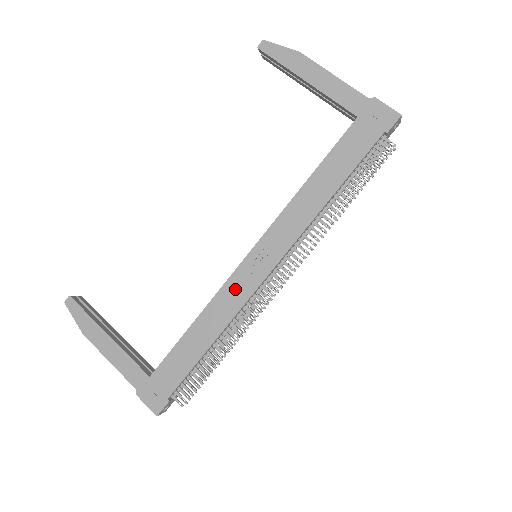
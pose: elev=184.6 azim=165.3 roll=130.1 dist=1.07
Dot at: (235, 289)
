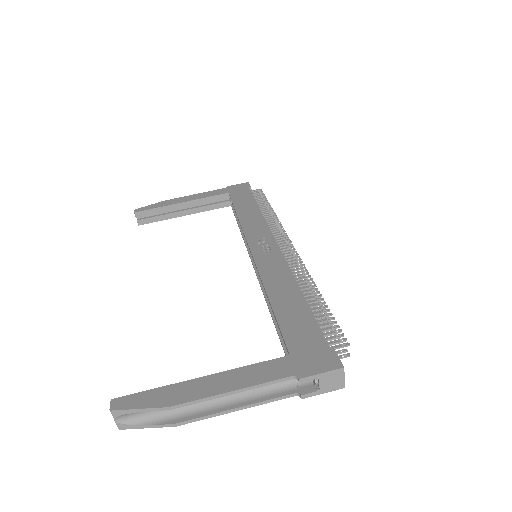
Dot at: (269, 264)
